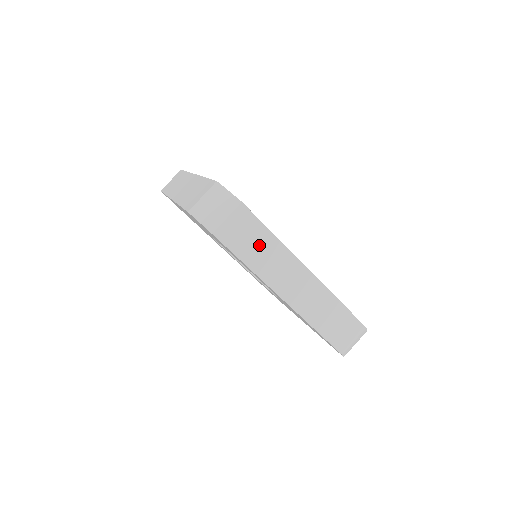
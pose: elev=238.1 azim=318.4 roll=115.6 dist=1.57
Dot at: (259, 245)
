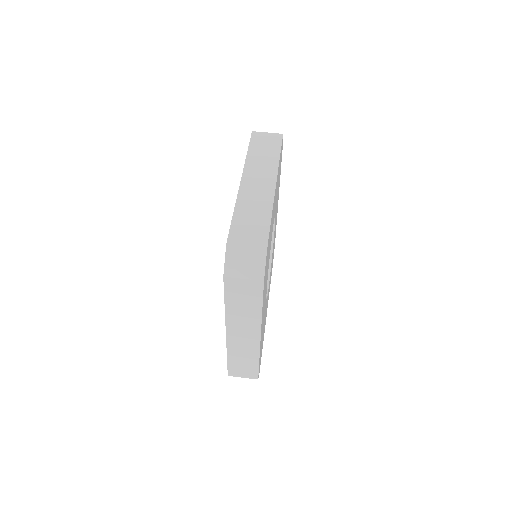
Dot at: (246, 304)
